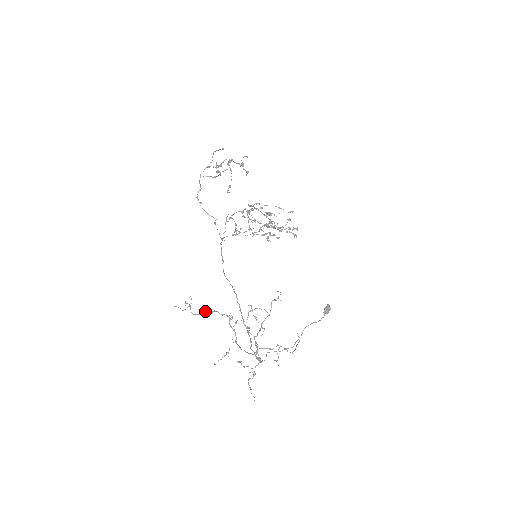
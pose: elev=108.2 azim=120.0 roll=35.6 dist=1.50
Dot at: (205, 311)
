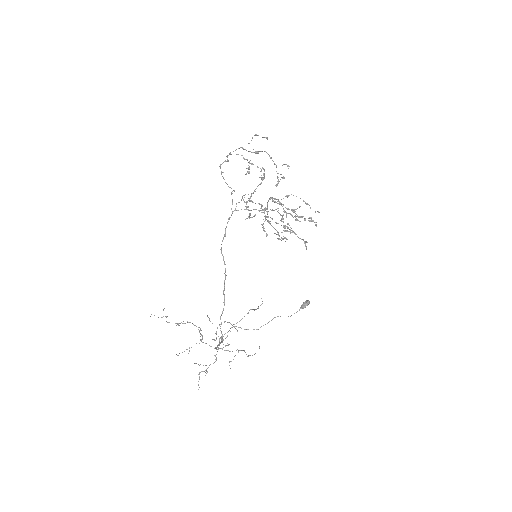
Dot at: (179, 325)
